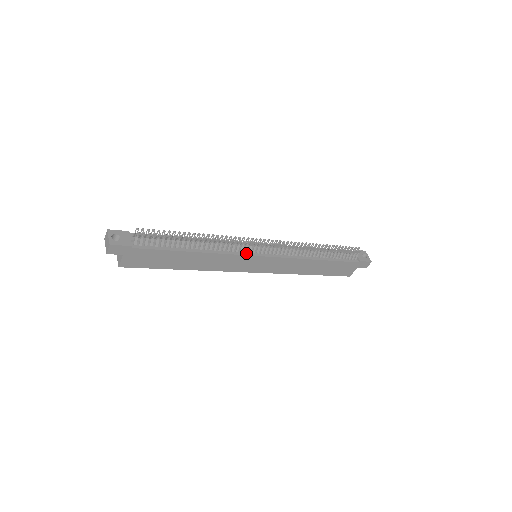
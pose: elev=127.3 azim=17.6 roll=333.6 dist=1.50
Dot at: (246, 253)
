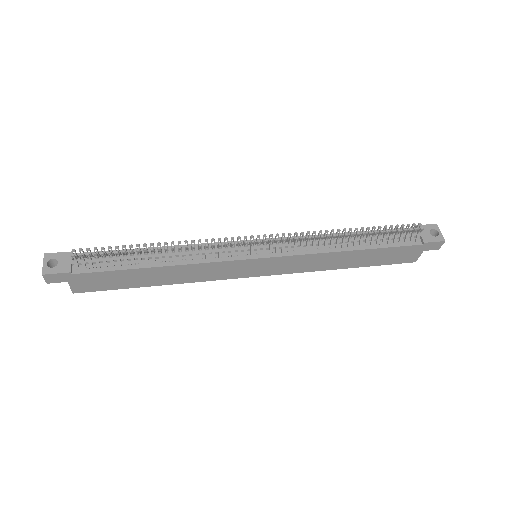
Dot at: (234, 257)
